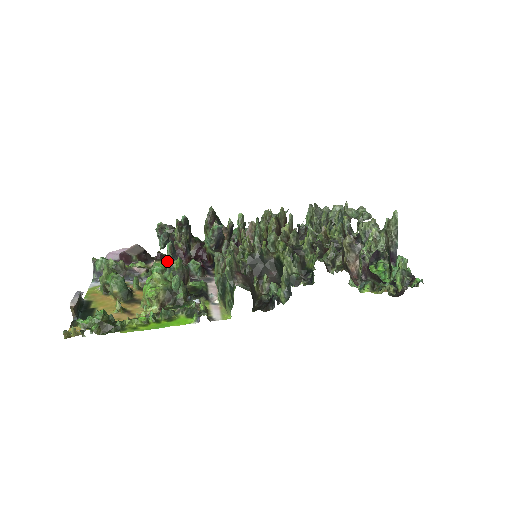
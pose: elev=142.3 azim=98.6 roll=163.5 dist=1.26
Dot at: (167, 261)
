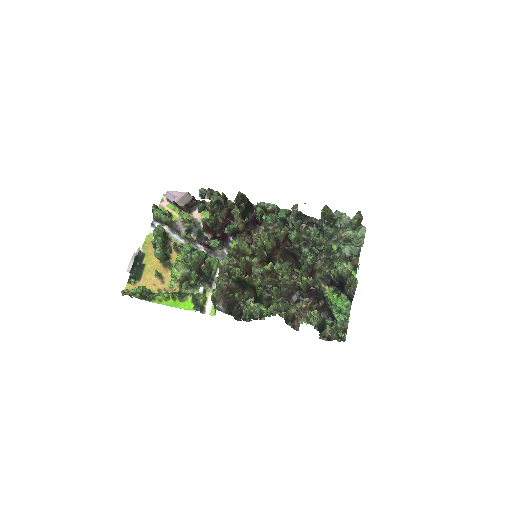
Dot at: (204, 218)
